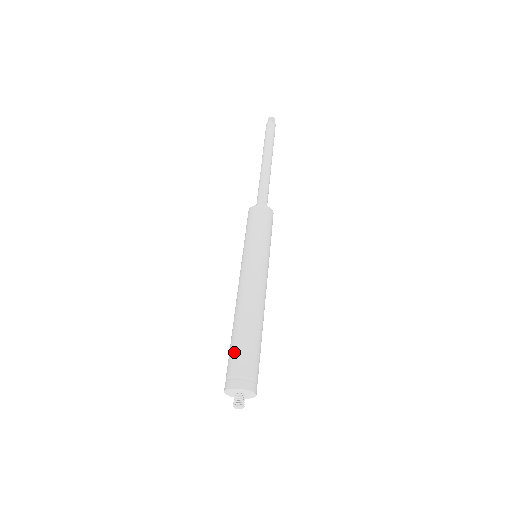
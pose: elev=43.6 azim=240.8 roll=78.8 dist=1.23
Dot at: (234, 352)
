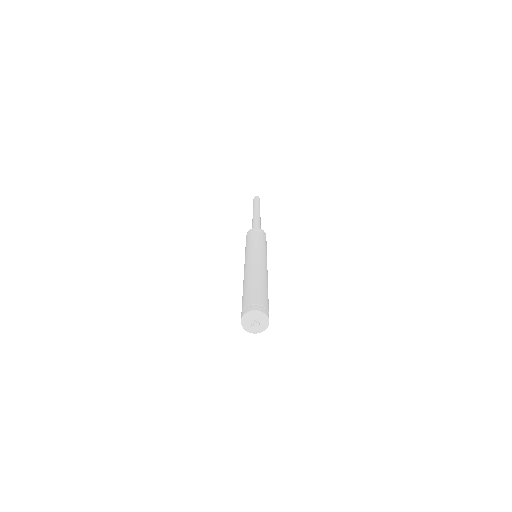
Dot at: (242, 300)
